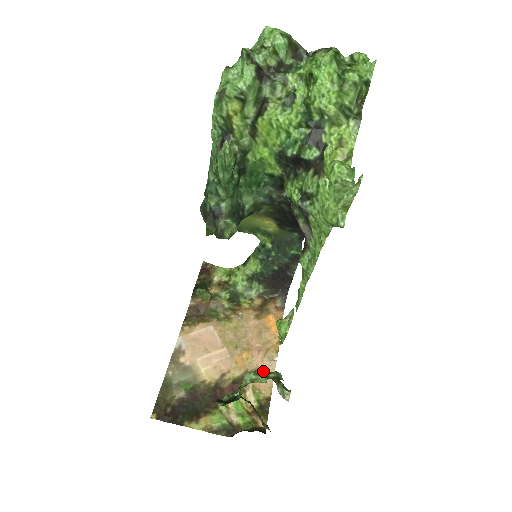
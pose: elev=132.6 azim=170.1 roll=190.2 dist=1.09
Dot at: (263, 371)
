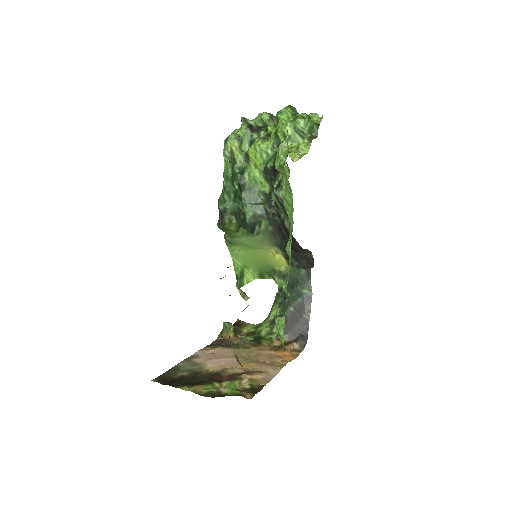
Dot at: (264, 373)
